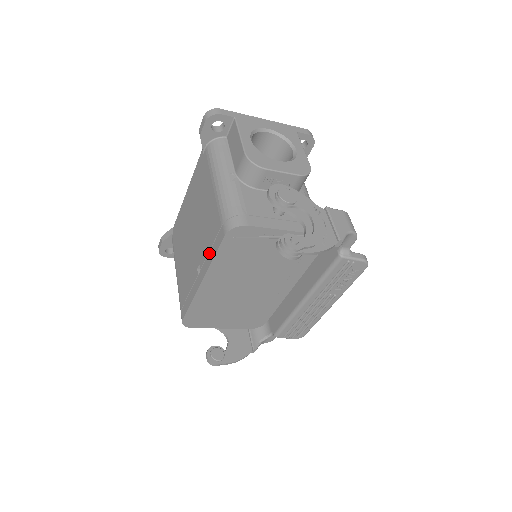
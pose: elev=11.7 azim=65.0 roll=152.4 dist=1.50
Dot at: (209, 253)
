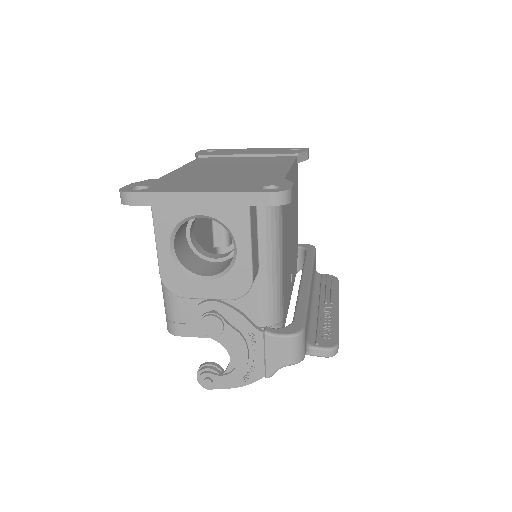
Dot at: occluded
